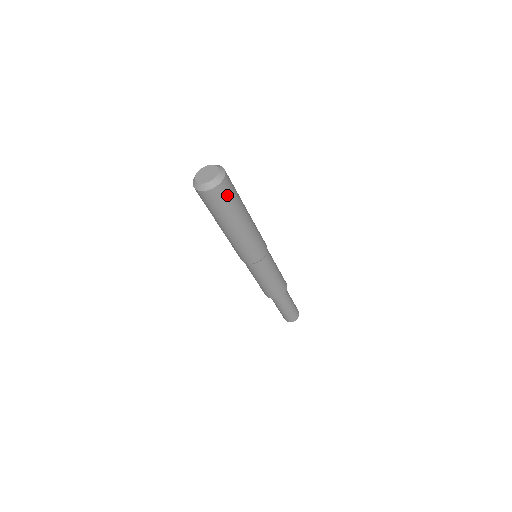
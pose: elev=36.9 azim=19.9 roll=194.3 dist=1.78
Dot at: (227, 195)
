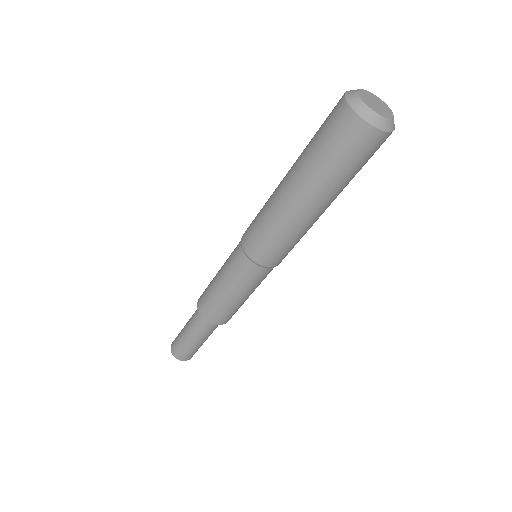
Dot at: (371, 155)
